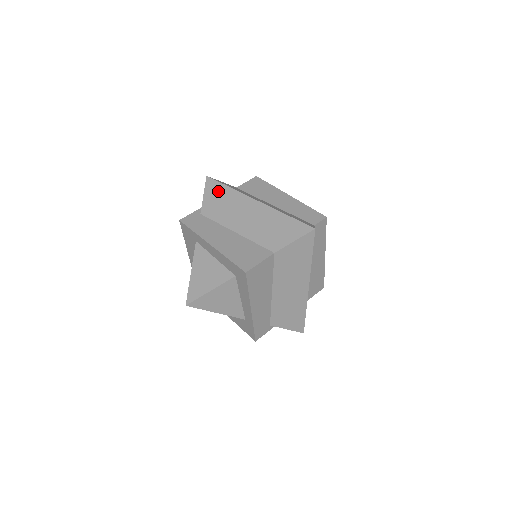
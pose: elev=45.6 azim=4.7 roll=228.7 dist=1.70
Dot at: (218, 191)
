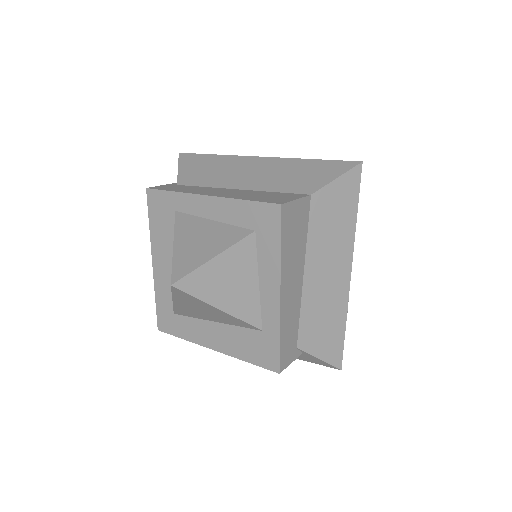
Dot at: (200, 161)
